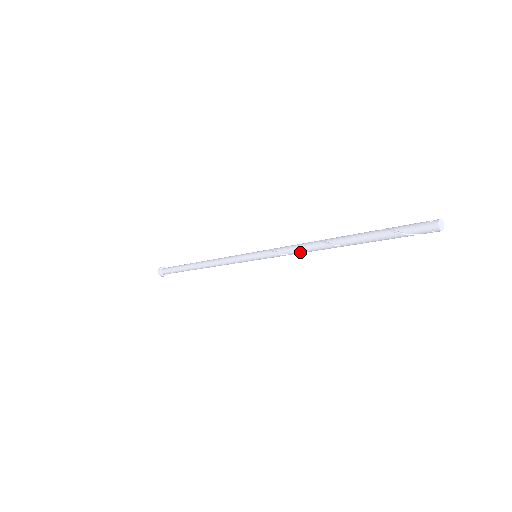
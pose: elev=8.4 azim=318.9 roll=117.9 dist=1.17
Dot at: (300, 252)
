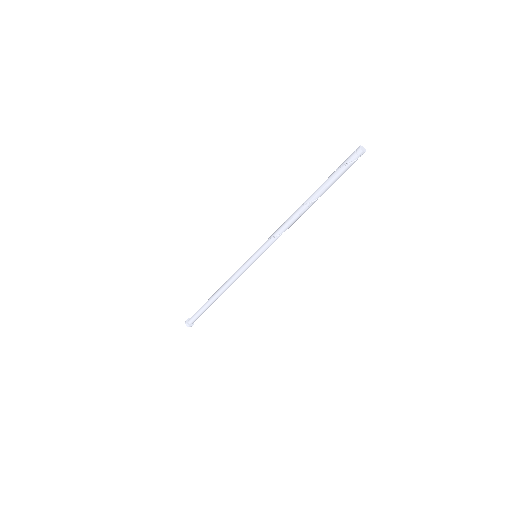
Dot at: (283, 228)
